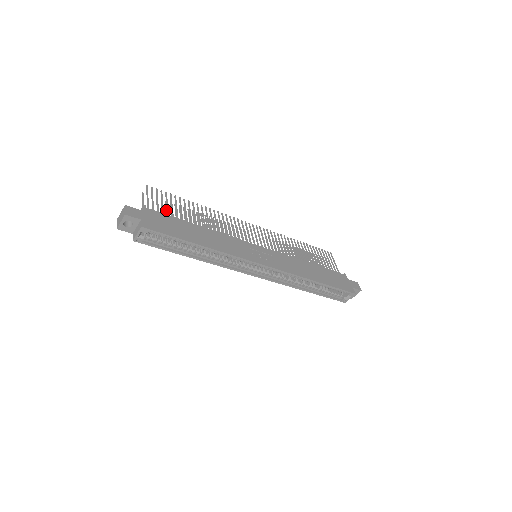
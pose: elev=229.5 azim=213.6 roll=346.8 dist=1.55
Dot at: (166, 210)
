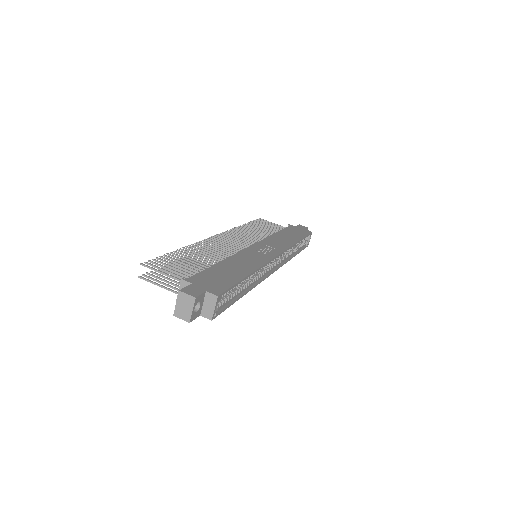
Dot at: (173, 275)
